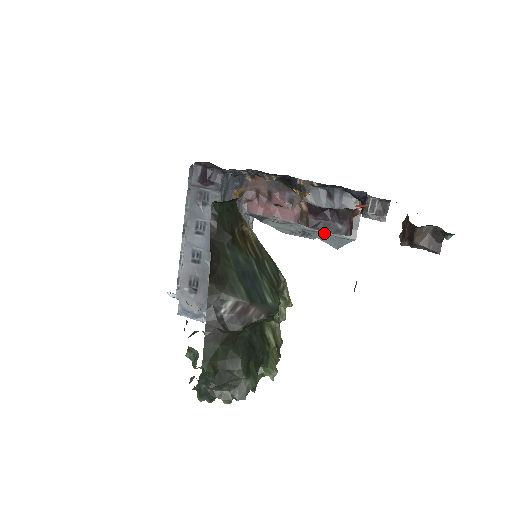
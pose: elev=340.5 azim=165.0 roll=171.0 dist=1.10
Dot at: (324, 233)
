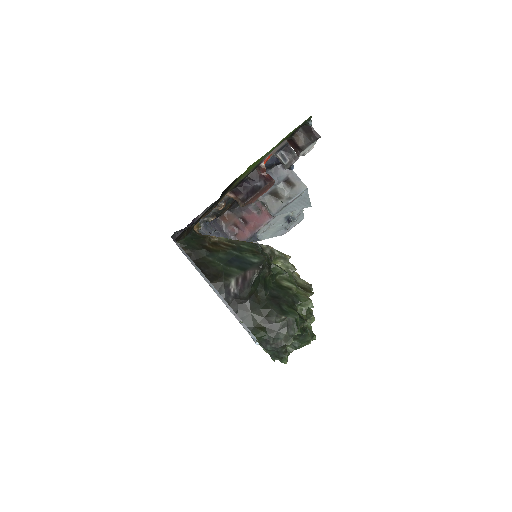
Dot at: (287, 204)
